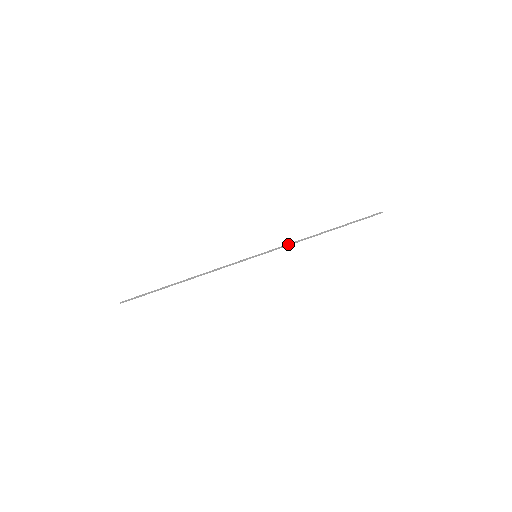
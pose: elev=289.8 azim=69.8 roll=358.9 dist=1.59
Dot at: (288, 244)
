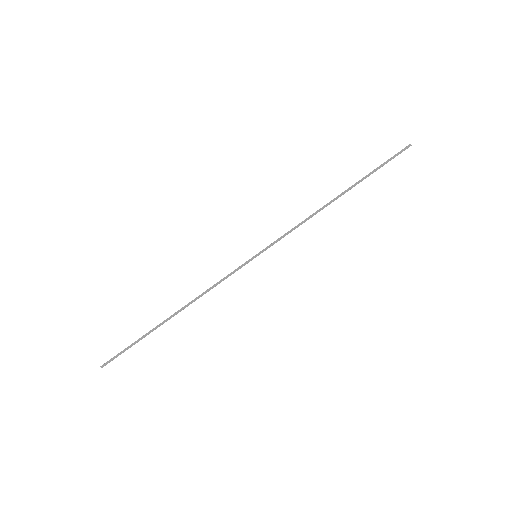
Dot at: (294, 227)
